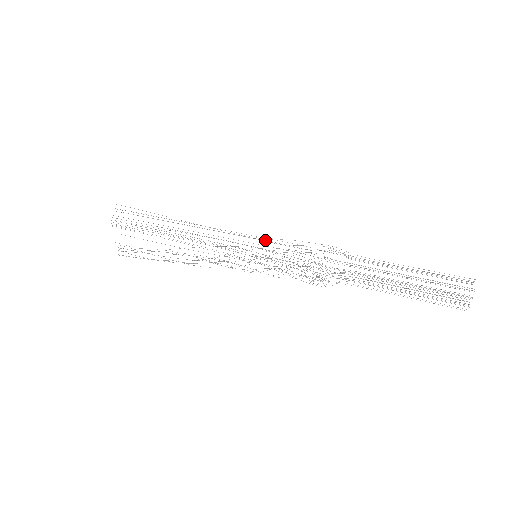
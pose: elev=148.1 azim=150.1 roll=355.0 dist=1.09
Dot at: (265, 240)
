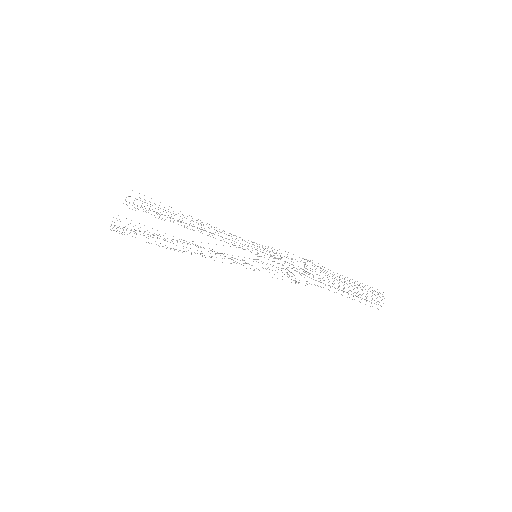
Dot at: occluded
